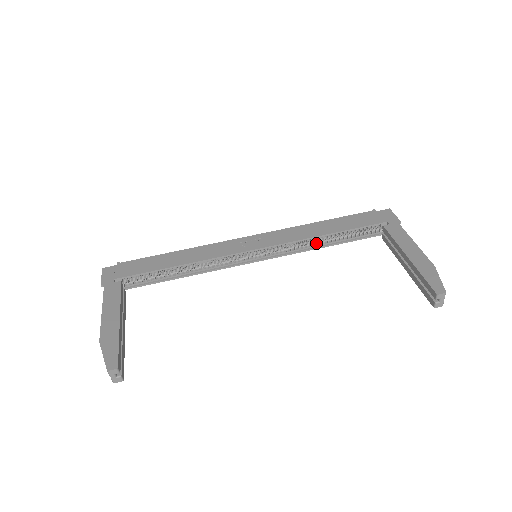
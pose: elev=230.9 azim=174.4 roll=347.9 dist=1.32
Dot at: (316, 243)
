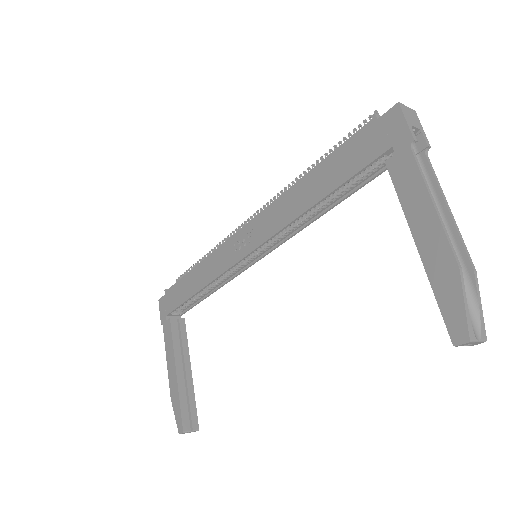
Dot at: (312, 214)
